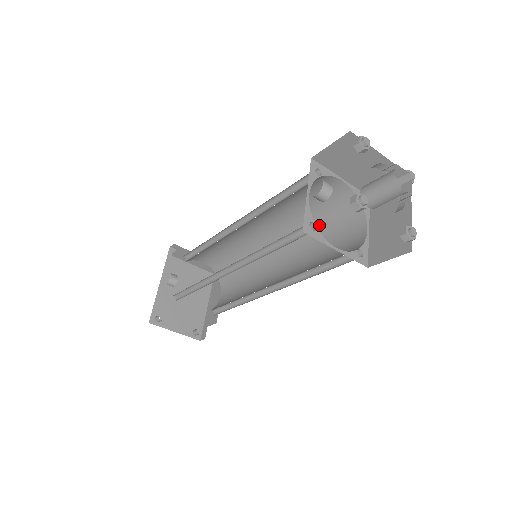
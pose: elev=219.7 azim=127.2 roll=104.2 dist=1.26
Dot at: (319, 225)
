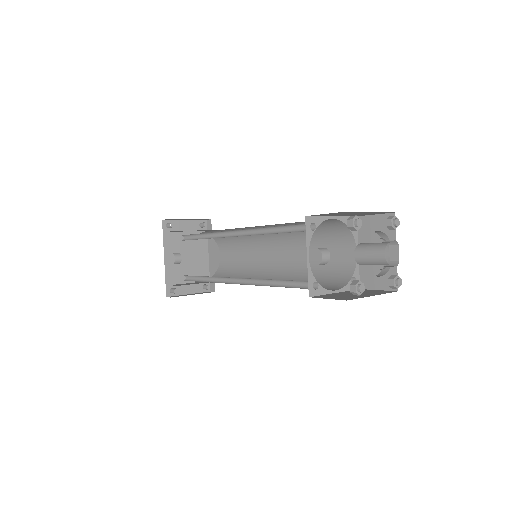
Dot at: occluded
